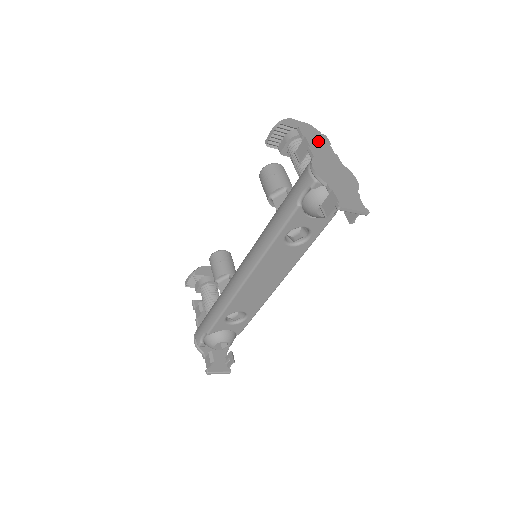
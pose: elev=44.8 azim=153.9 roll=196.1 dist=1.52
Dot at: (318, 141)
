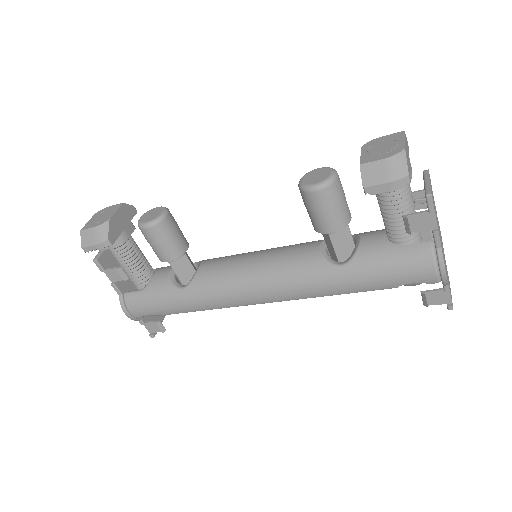
Dot at: occluded
